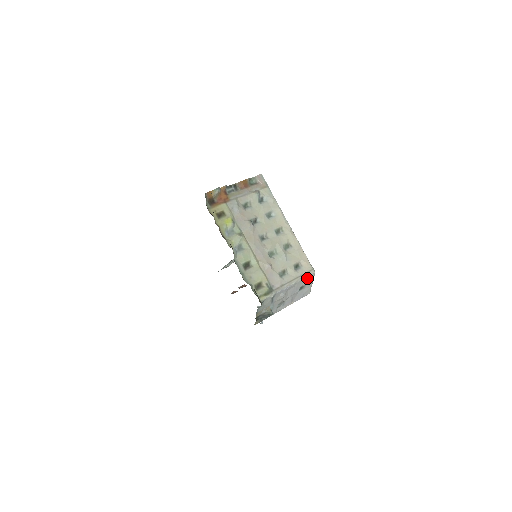
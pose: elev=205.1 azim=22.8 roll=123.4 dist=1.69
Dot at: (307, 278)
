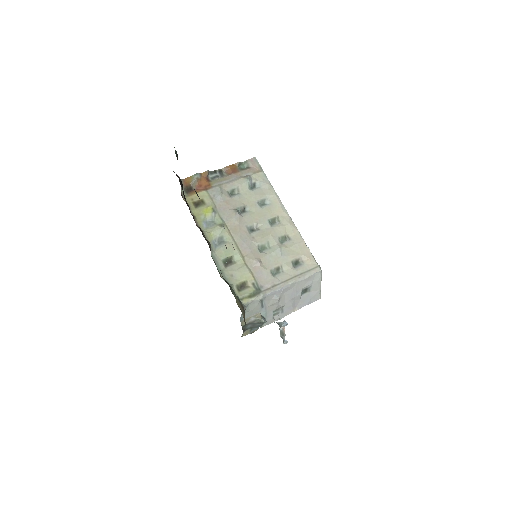
Dot at: (310, 277)
